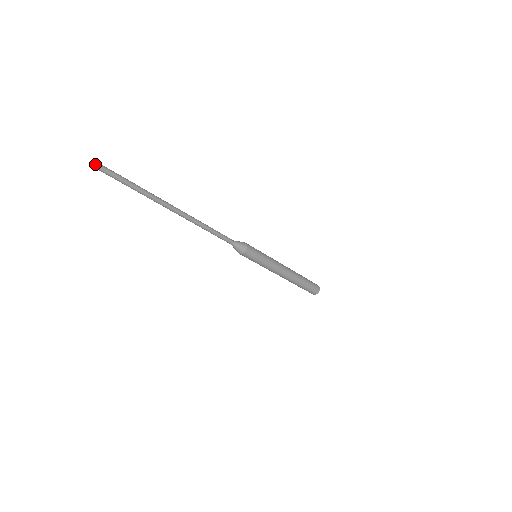
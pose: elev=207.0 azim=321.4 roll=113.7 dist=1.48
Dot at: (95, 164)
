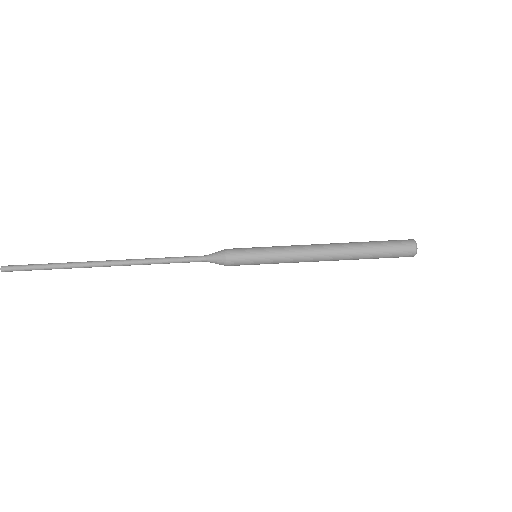
Dot at: (3, 266)
